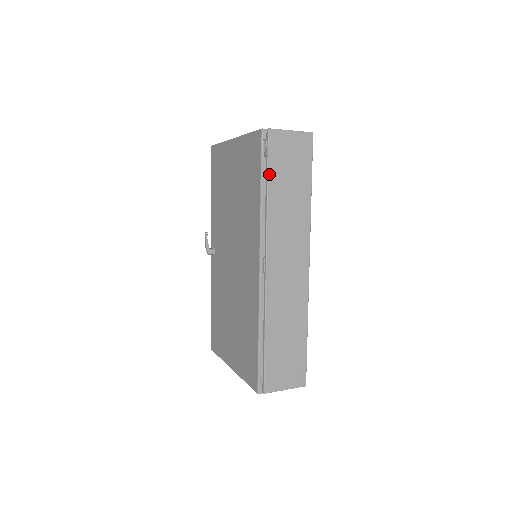
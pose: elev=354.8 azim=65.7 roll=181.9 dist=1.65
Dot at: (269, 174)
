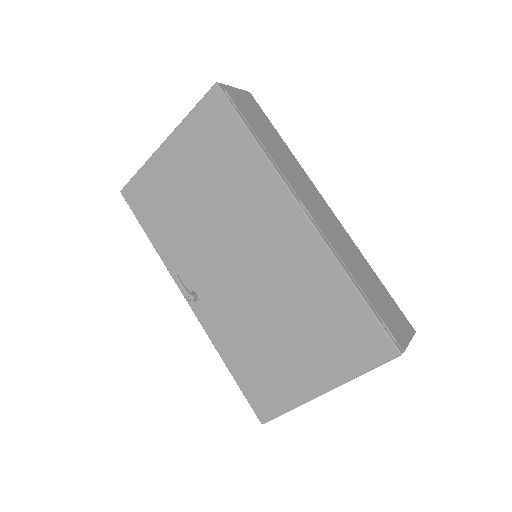
Dot at: (248, 123)
